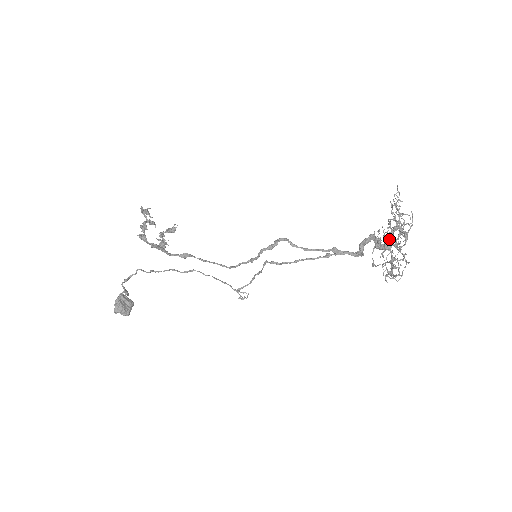
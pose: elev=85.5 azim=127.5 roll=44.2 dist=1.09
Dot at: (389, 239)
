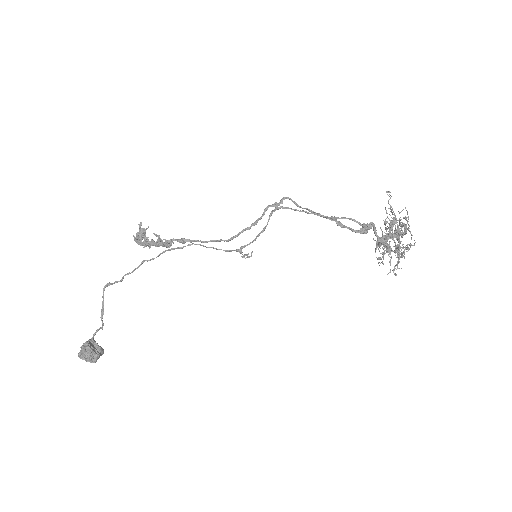
Dot at: (389, 230)
